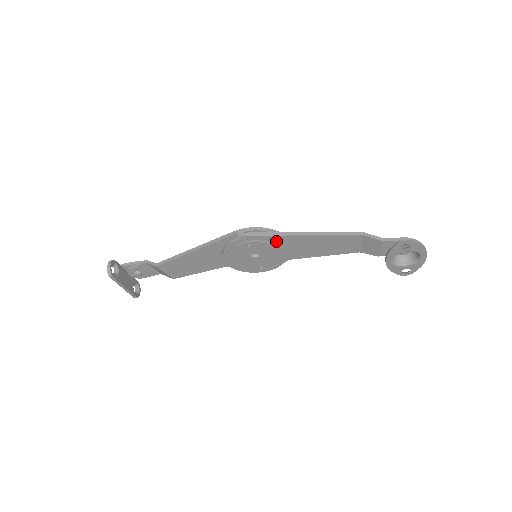
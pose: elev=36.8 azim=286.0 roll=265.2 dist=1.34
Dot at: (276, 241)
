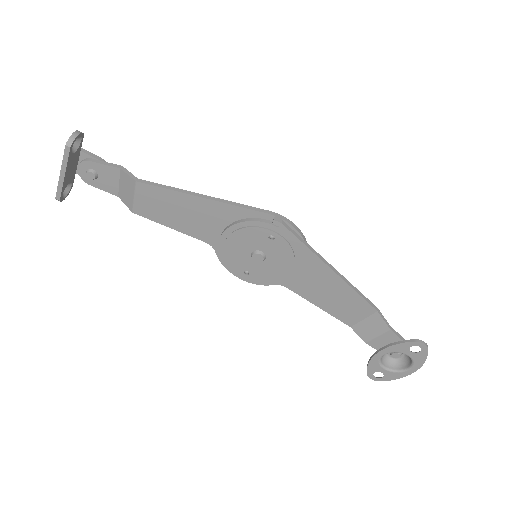
Dot at: (300, 255)
